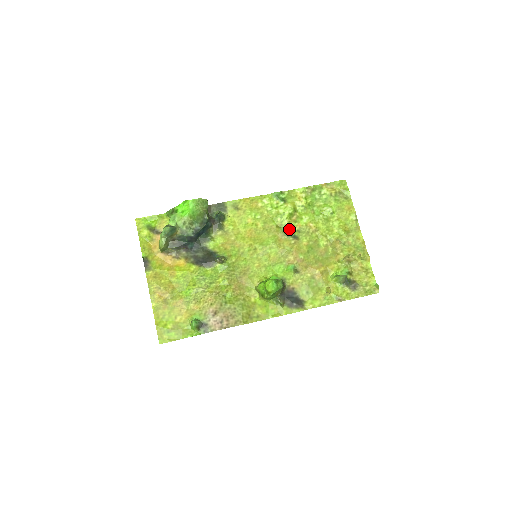
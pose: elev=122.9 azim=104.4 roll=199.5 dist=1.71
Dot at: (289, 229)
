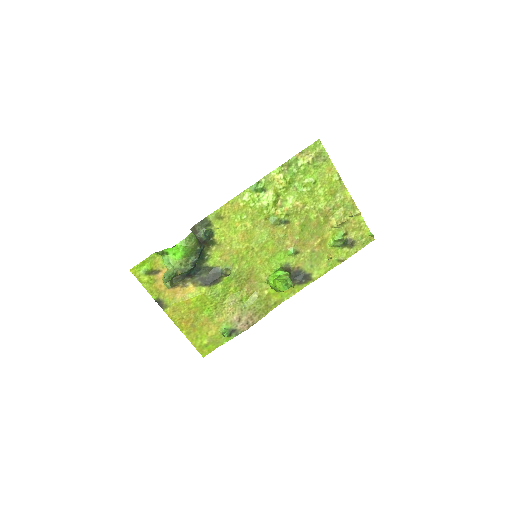
Dot at: (278, 217)
